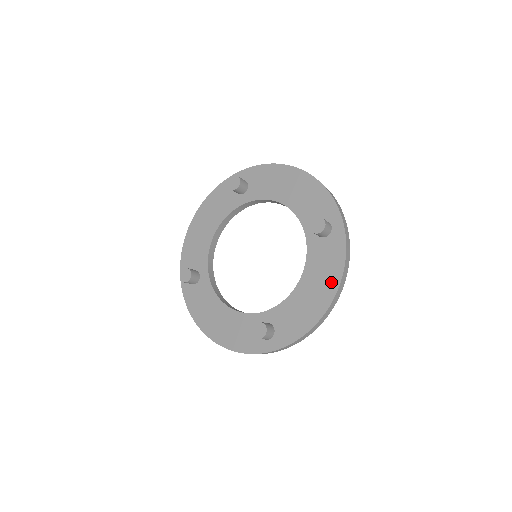
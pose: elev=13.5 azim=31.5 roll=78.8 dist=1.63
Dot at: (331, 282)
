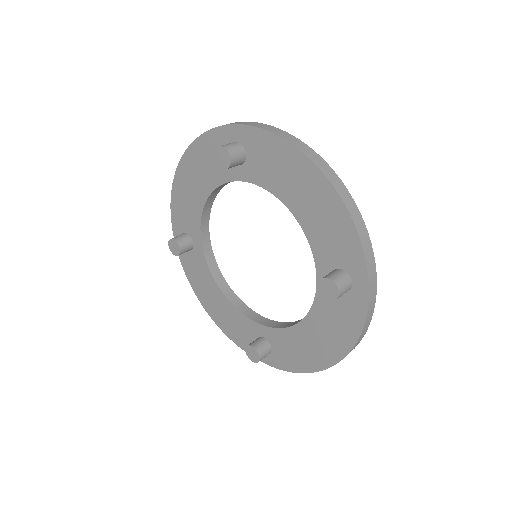
Dot at: (339, 345)
